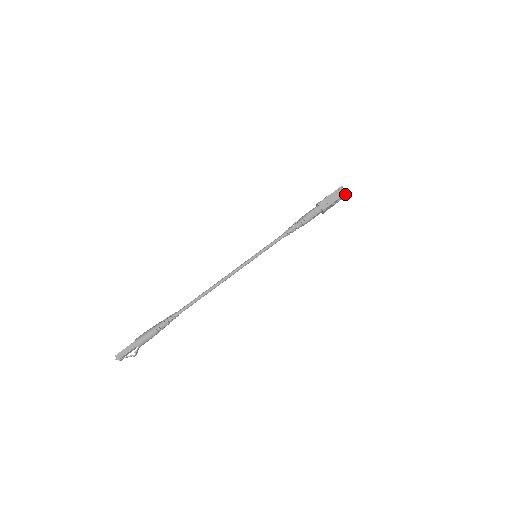
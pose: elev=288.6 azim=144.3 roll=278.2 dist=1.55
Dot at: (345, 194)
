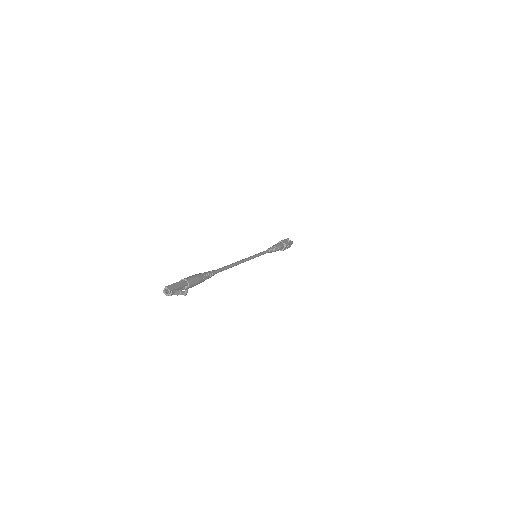
Dot at: (292, 243)
